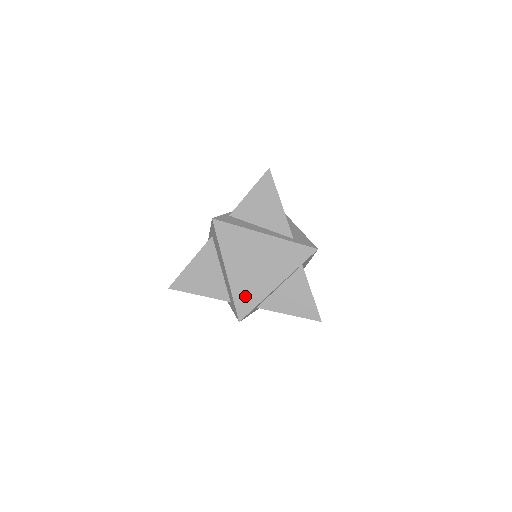
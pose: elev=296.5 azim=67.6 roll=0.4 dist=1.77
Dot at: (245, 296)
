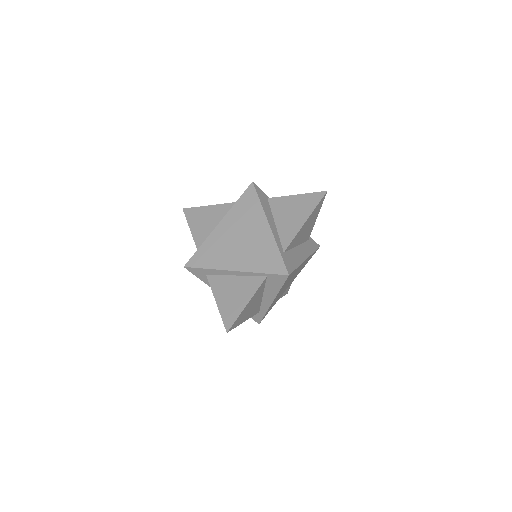
Dot at: (208, 253)
